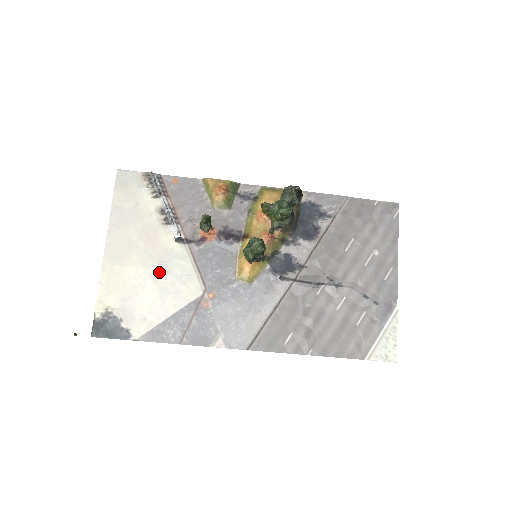
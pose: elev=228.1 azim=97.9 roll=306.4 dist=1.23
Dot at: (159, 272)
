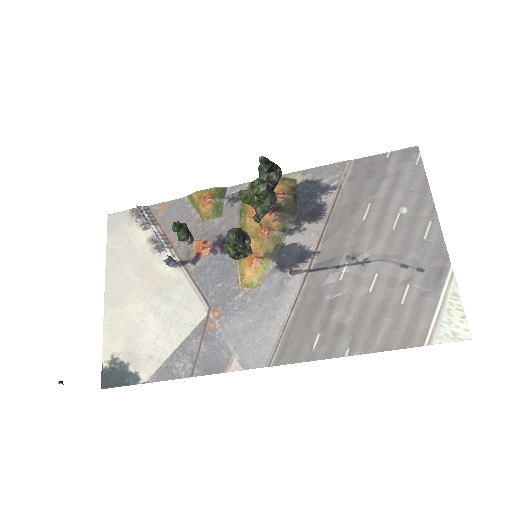
Dot at: (159, 303)
